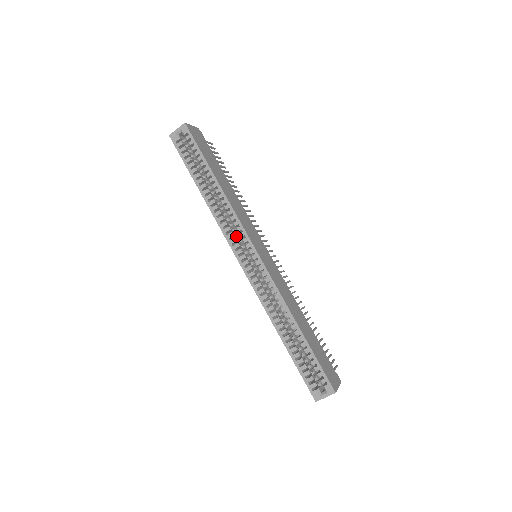
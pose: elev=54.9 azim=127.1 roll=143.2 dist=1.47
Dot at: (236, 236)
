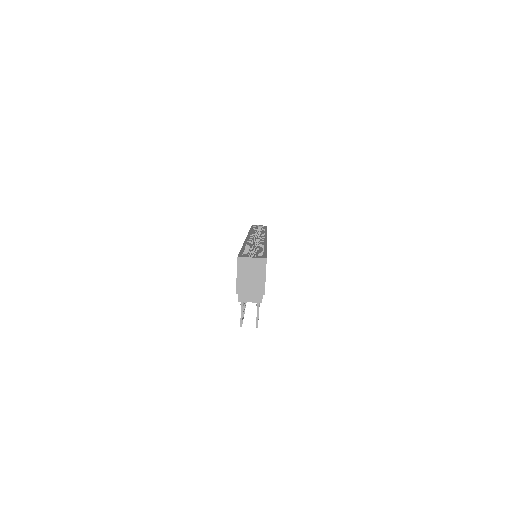
Dot at: (255, 239)
